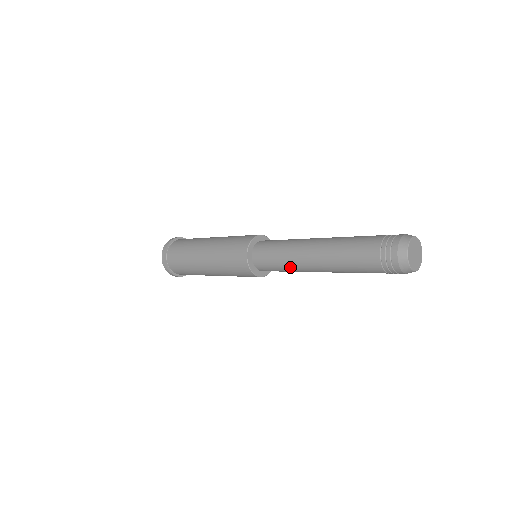
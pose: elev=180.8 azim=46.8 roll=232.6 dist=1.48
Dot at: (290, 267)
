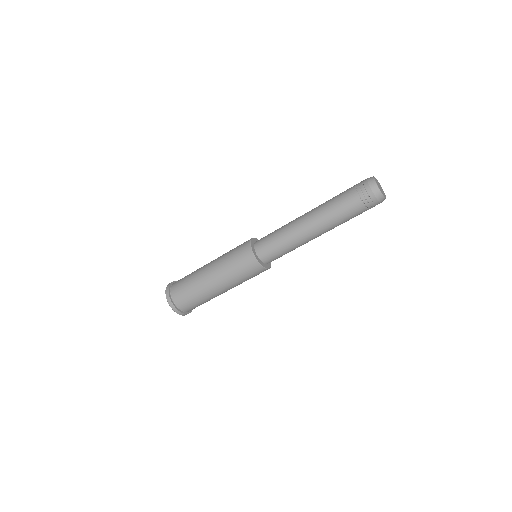
Dot at: (293, 244)
